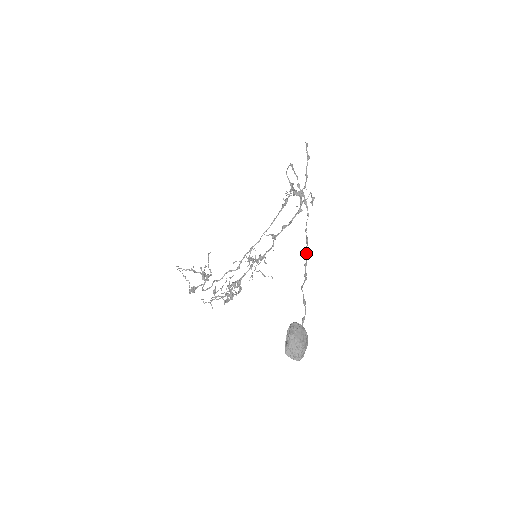
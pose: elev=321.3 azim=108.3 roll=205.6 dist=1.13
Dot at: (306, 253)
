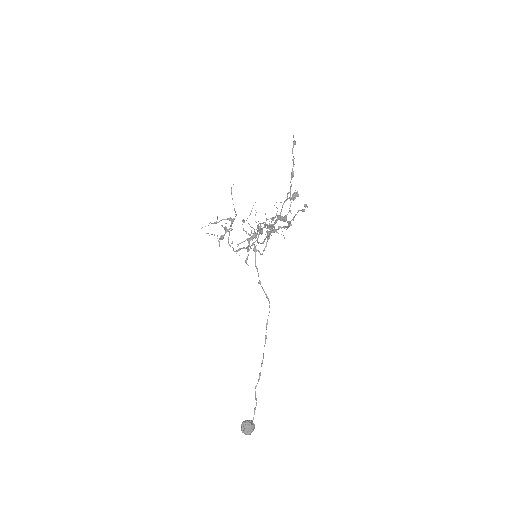
Dot at: occluded
